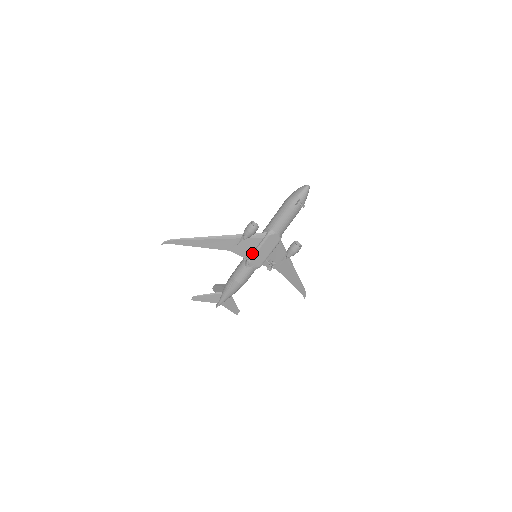
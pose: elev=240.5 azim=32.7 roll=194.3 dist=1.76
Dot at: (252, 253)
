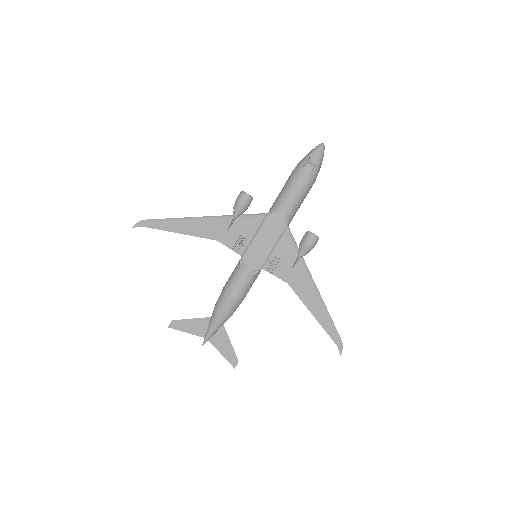
Dot at: occluded
